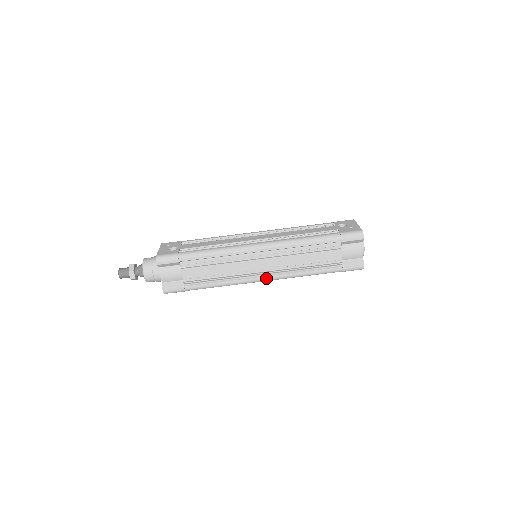
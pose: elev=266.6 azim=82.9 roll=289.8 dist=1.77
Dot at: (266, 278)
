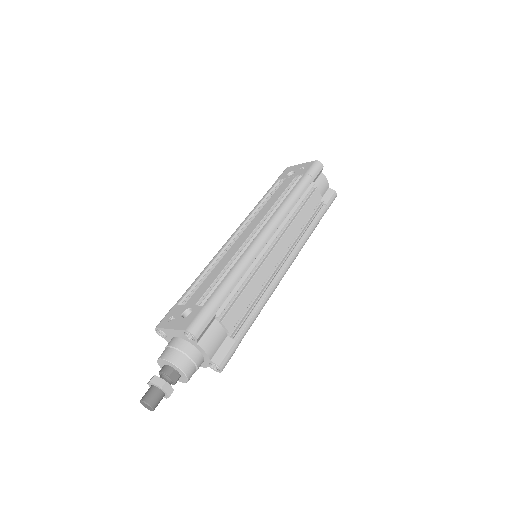
Dot at: (289, 264)
